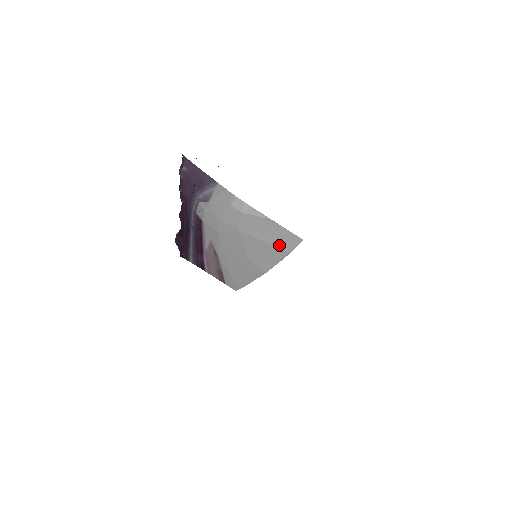
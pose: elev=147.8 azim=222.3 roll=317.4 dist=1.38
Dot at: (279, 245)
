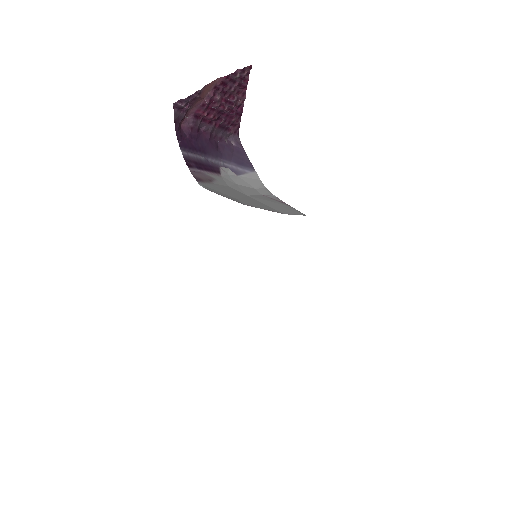
Dot at: (278, 209)
